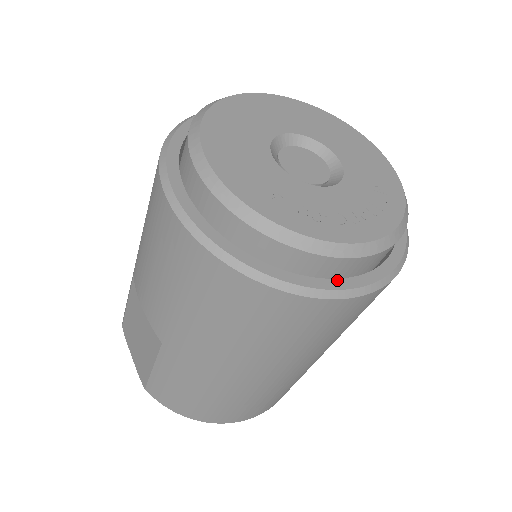
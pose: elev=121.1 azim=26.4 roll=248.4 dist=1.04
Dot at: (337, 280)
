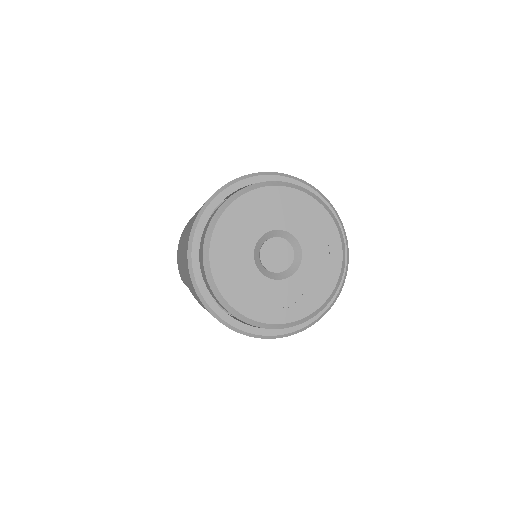
Dot at: occluded
